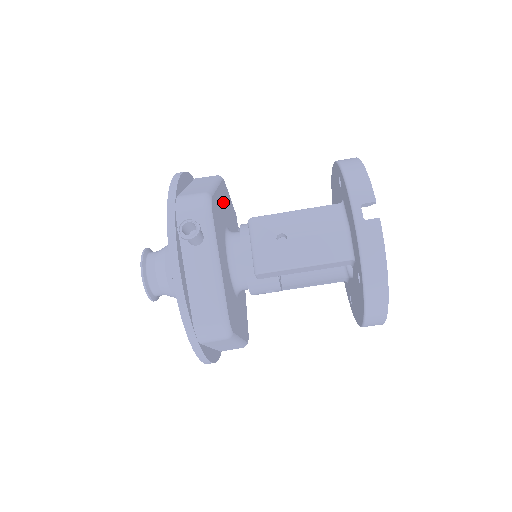
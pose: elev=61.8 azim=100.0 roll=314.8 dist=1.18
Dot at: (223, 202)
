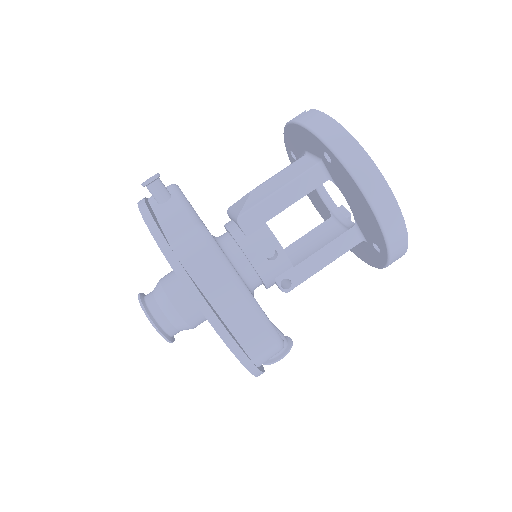
Dot at: occluded
